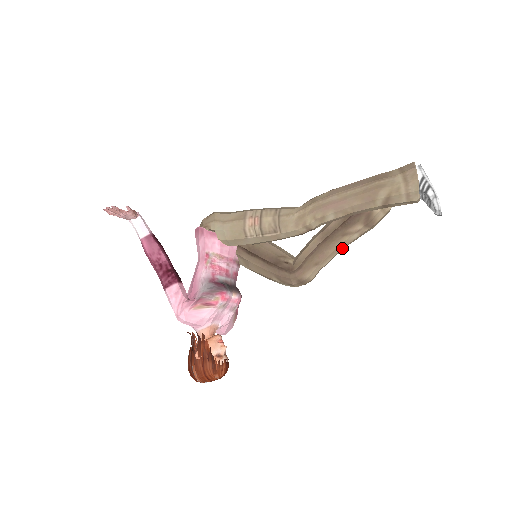
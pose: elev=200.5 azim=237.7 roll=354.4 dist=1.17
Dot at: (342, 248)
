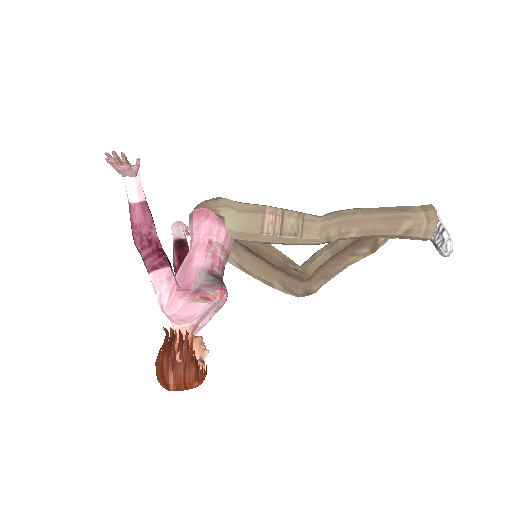
Dot at: occluded
